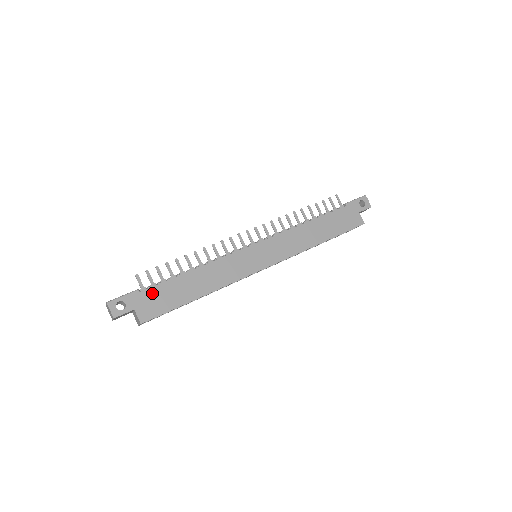
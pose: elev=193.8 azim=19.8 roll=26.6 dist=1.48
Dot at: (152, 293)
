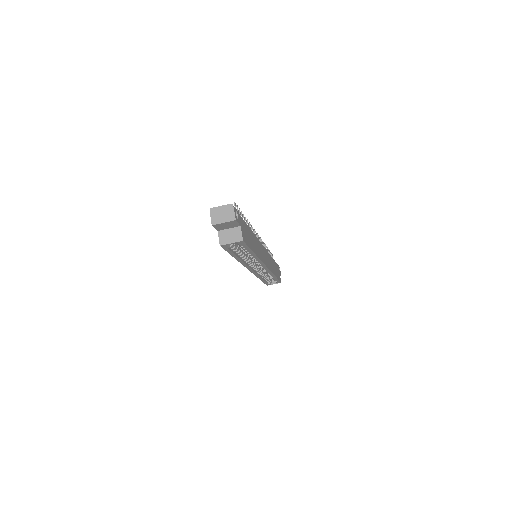
Dot at: (244, 224)
